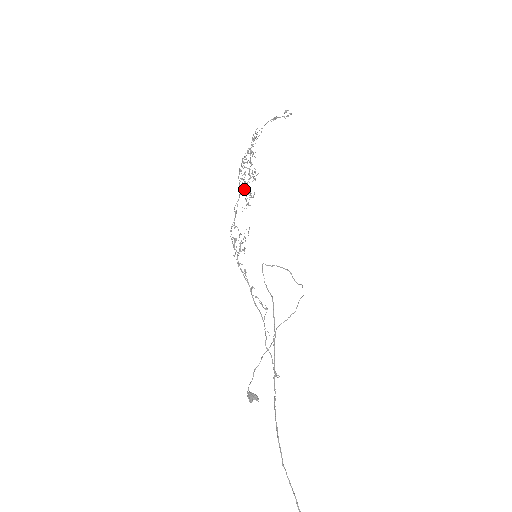
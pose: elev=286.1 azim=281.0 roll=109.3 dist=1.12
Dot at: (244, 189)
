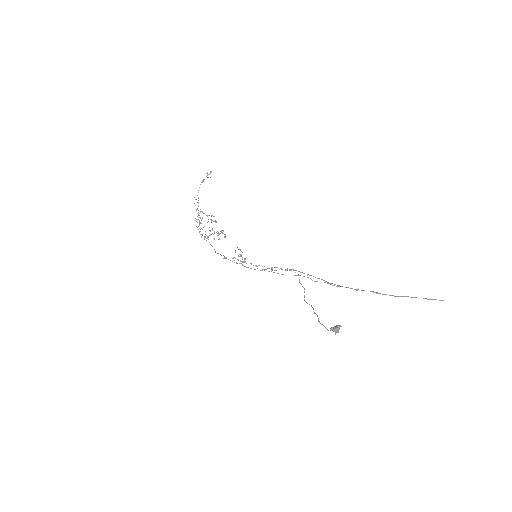
Dot at: (214, 231)
